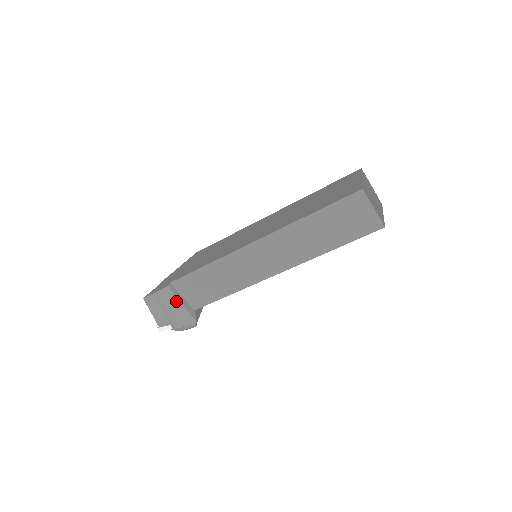
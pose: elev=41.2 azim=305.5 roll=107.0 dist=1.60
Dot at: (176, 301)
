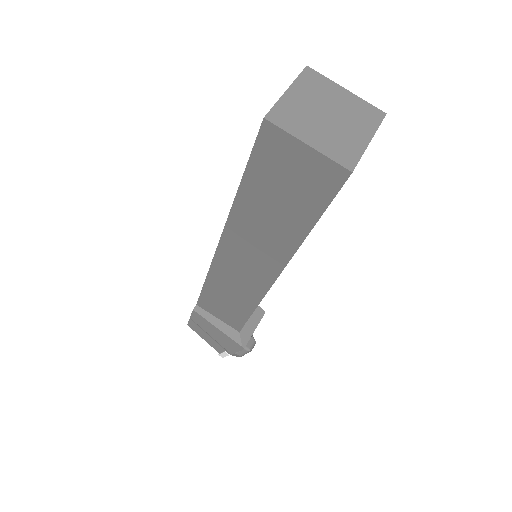
Dot at: (211, 325)
